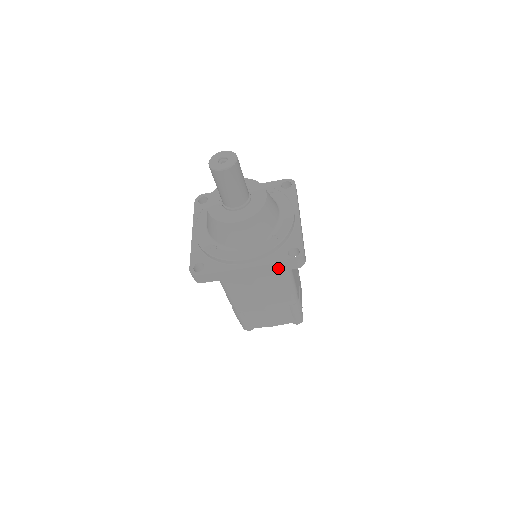
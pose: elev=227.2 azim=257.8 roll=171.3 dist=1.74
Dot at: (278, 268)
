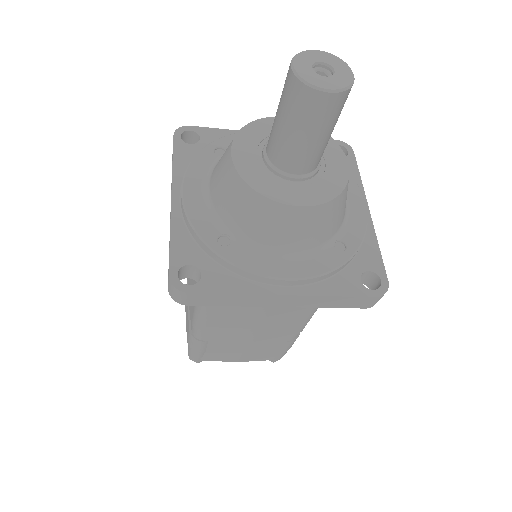
Dot at: (338, 303)
